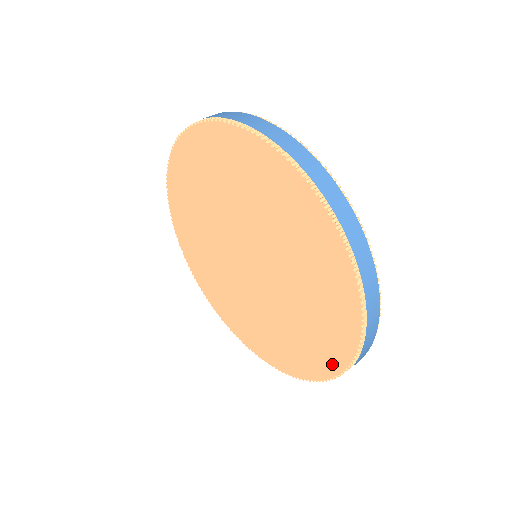
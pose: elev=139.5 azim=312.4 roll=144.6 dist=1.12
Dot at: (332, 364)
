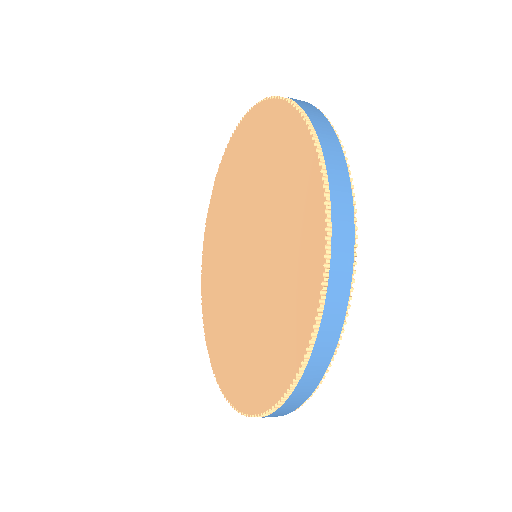
Dot at: (310, 171)
